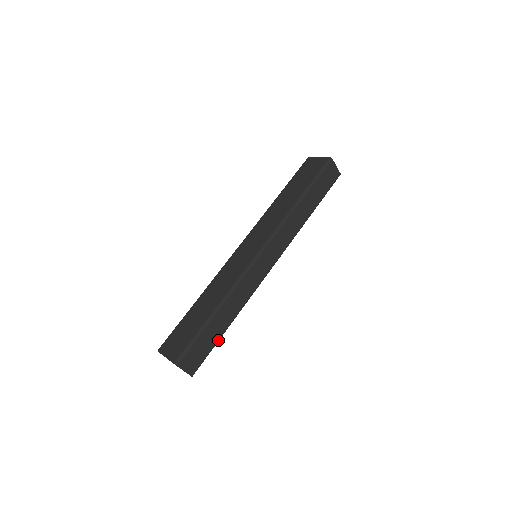
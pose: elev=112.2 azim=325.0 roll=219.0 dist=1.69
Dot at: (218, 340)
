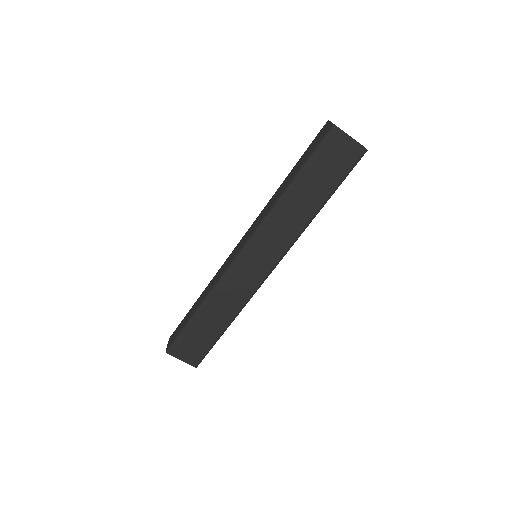
Dot at: occluded
